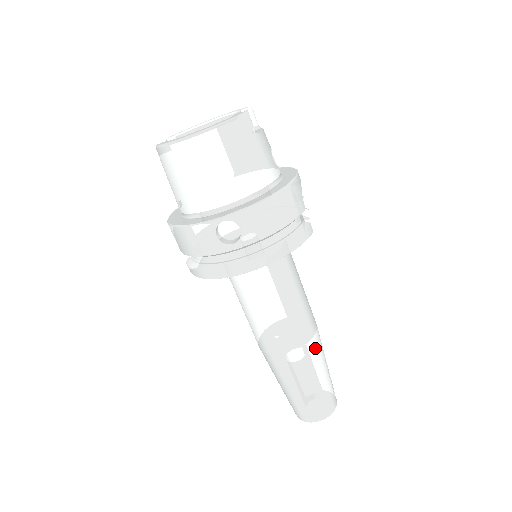
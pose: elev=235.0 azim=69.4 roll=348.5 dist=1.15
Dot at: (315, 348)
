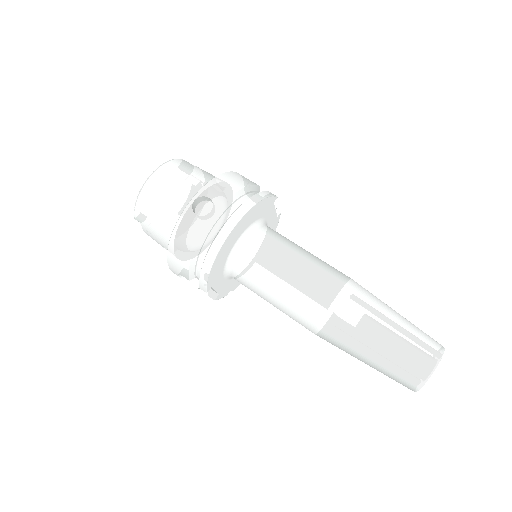
Dot at: (361, 289)
